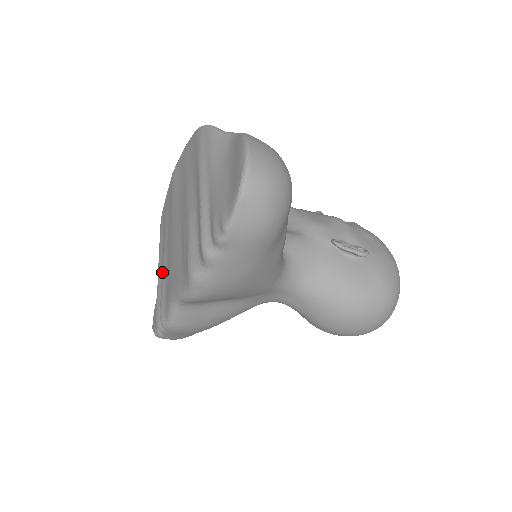
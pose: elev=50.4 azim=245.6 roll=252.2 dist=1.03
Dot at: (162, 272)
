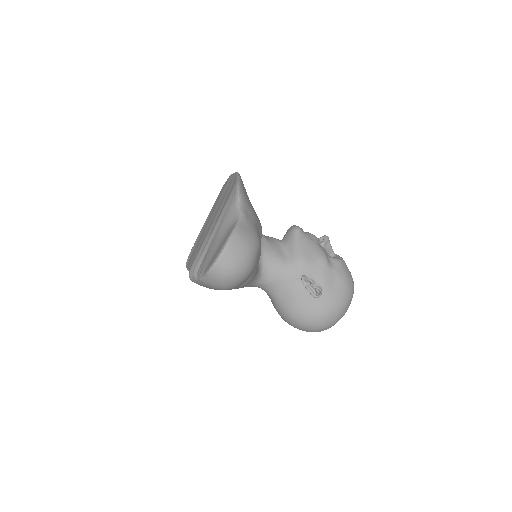
Dot at: (200, 234)
